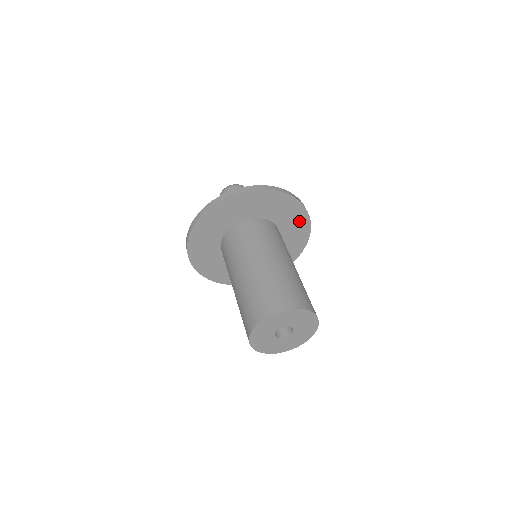
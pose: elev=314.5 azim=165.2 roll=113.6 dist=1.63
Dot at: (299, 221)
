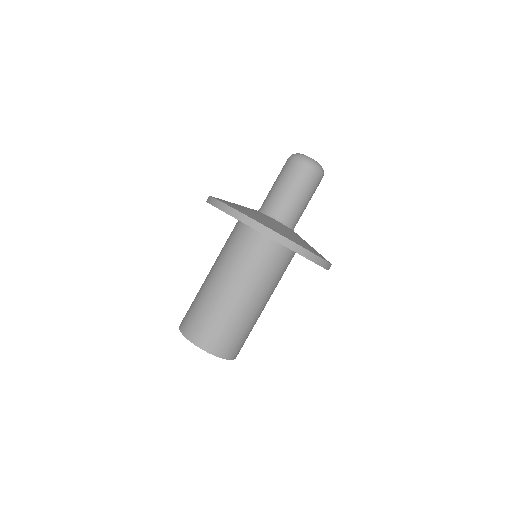
Dot at: occluded
